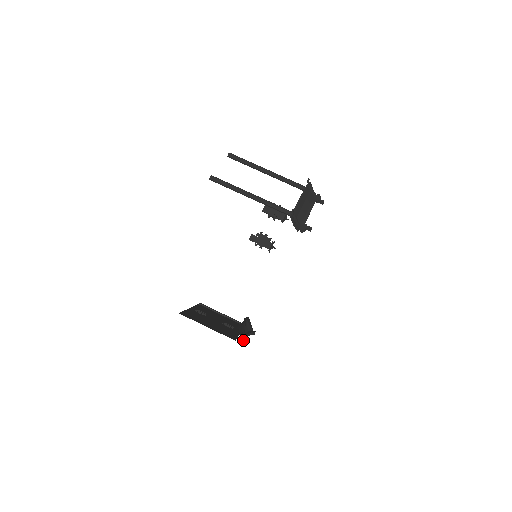
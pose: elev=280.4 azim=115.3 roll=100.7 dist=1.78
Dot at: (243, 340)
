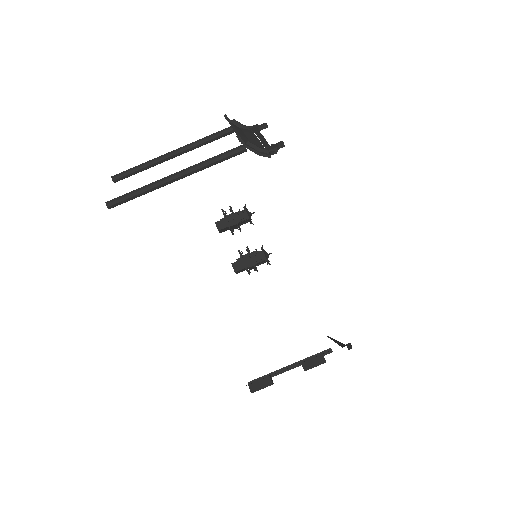
Dot at: occluded
